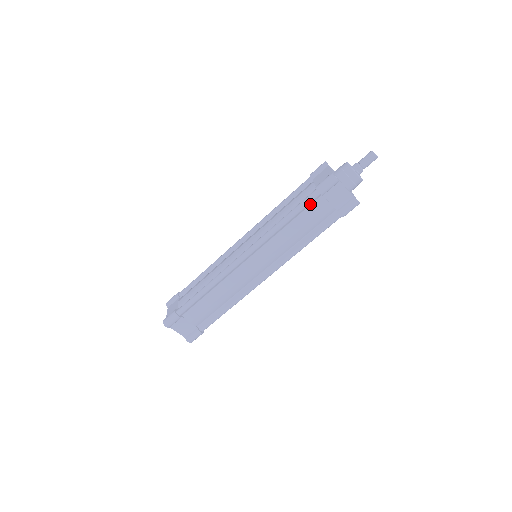
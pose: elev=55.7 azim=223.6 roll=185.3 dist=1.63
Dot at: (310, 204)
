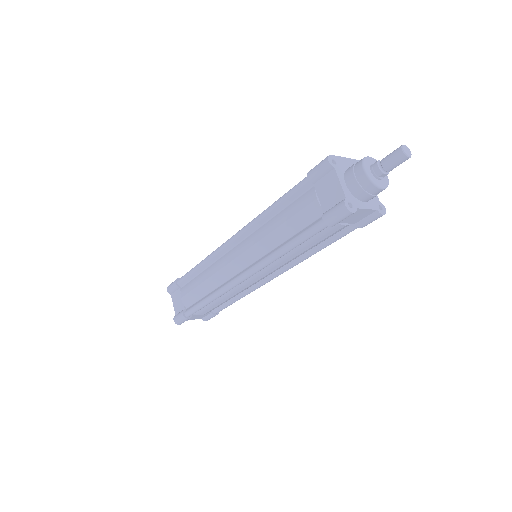
Dot at: occluded
